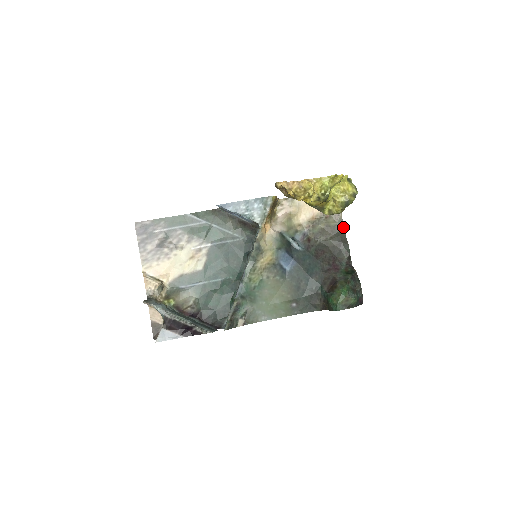
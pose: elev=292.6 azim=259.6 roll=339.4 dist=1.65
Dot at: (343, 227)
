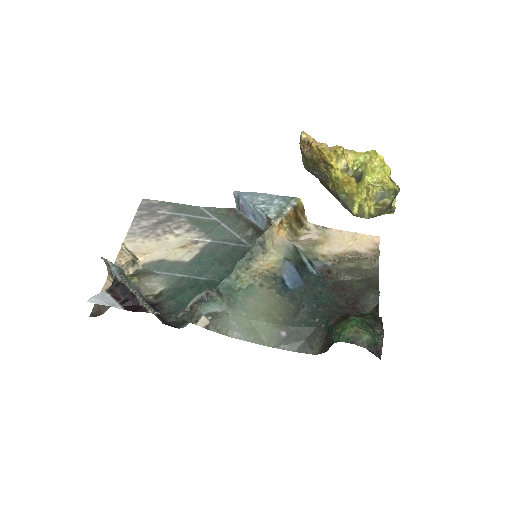
Dot at: (377, 274)
